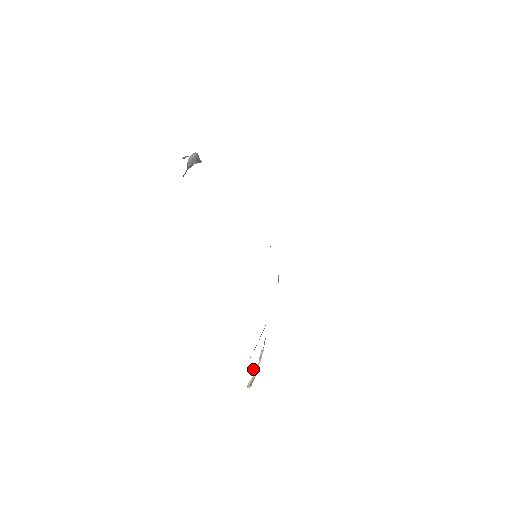
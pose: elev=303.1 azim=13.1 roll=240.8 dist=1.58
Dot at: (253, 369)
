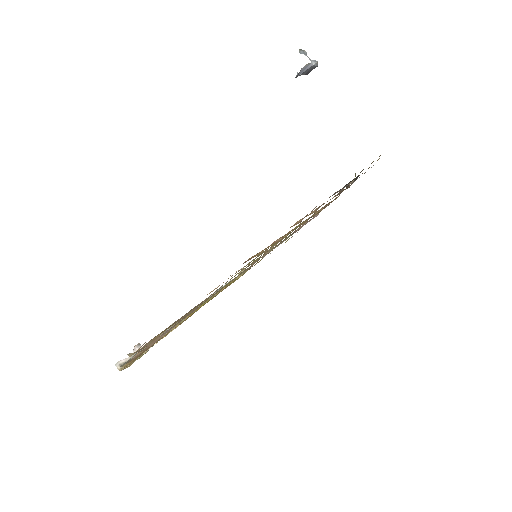
Dot at: (137, 348)
